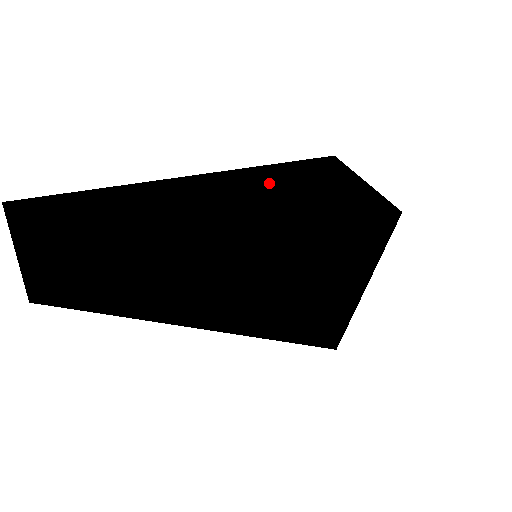
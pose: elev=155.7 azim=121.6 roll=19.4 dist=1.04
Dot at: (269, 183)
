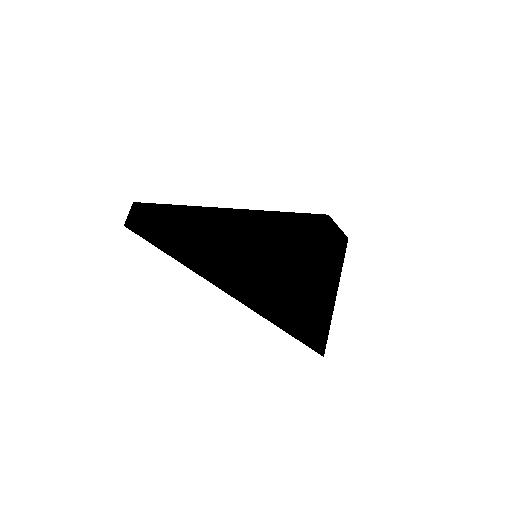
Dot at: (272, 217)
